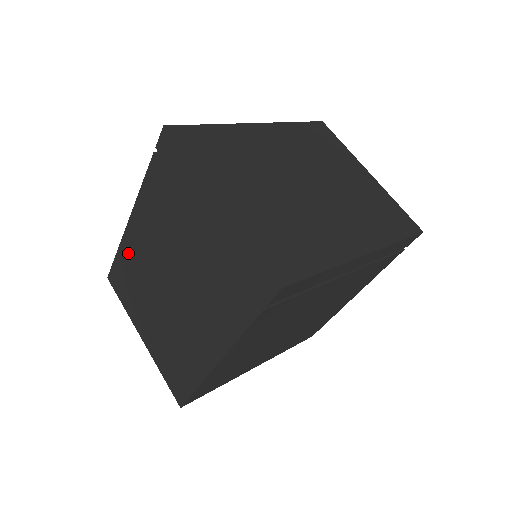
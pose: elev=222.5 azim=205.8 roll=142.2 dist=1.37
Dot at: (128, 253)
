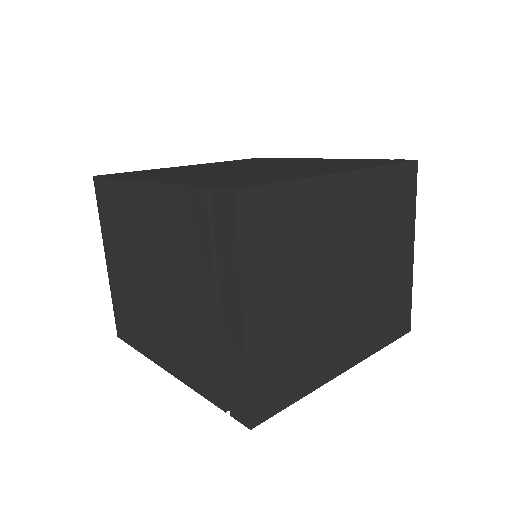
Dot at: (126, 199)
